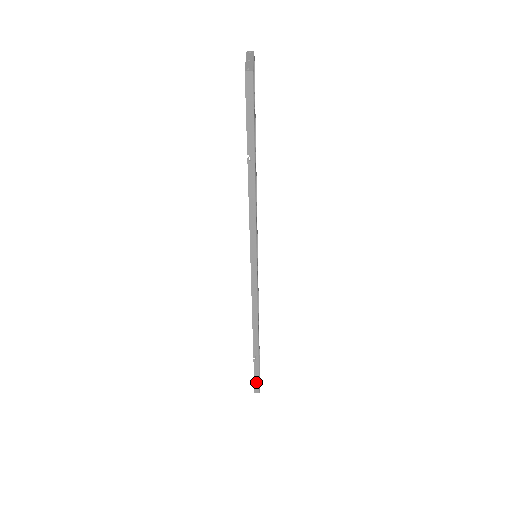
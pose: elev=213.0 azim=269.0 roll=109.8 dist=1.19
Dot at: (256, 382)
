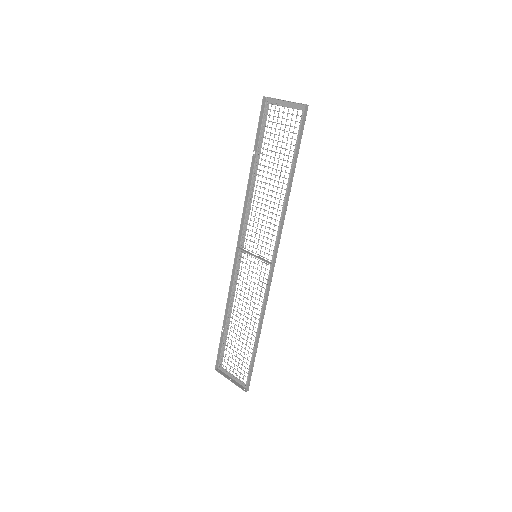
Dot at: (249, 378)
